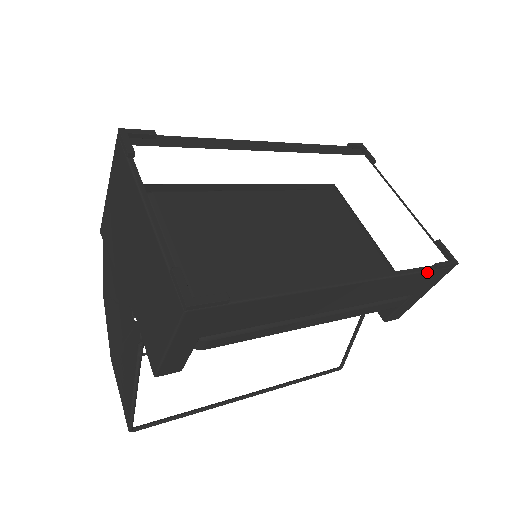
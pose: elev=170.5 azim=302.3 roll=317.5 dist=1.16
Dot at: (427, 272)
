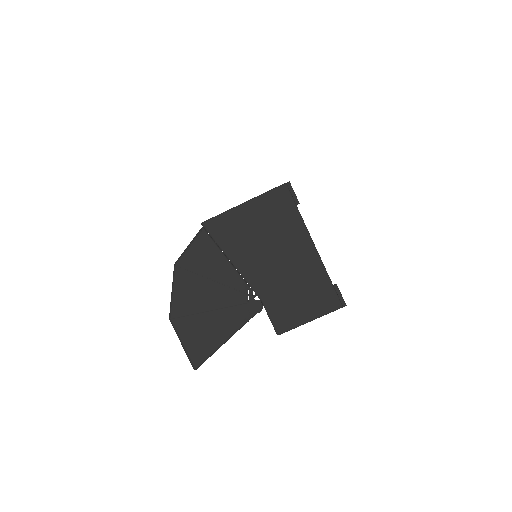
Dot at: occluded
